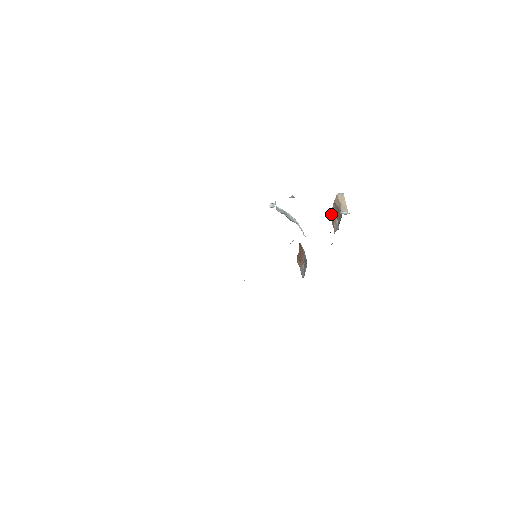
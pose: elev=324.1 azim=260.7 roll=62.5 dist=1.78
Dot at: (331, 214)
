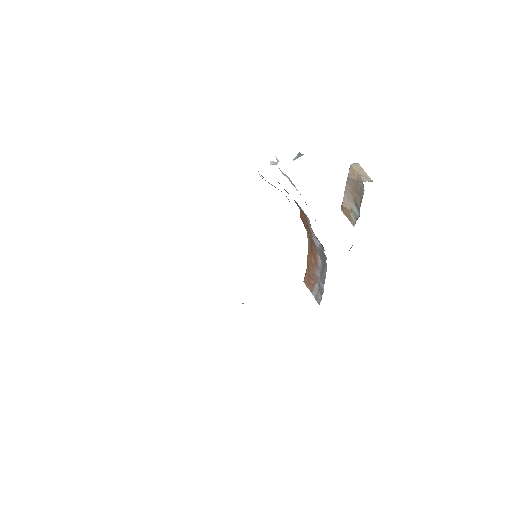
Dot at: (343, 203)
